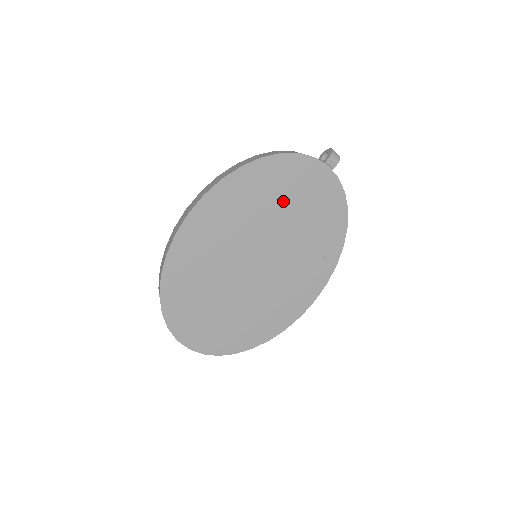
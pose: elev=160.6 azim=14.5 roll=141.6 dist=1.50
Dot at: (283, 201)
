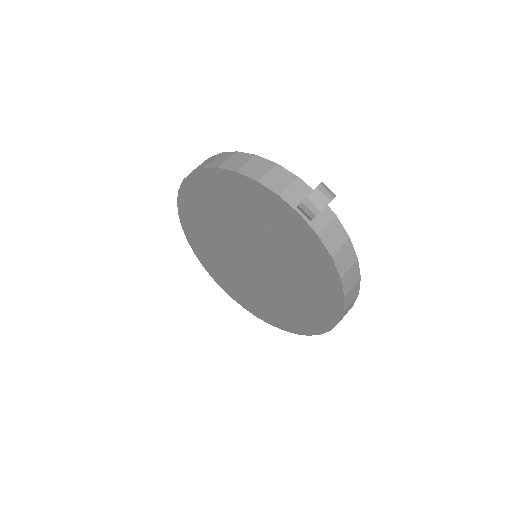
Dot at: (257, 225)
